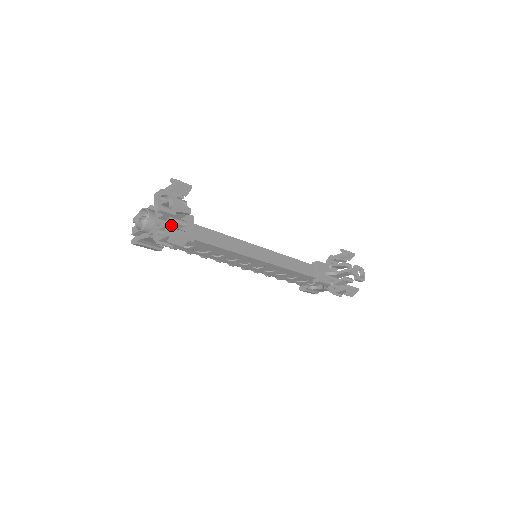
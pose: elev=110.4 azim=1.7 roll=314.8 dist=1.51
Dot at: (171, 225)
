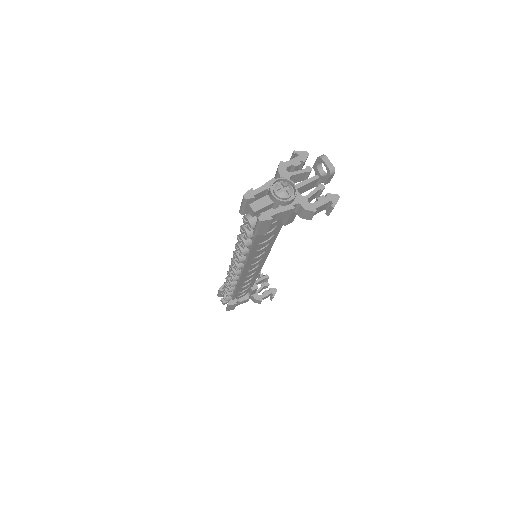
Dot at: (315, 194)
